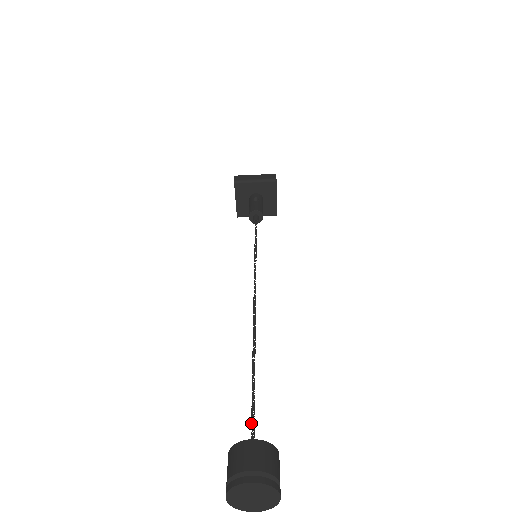
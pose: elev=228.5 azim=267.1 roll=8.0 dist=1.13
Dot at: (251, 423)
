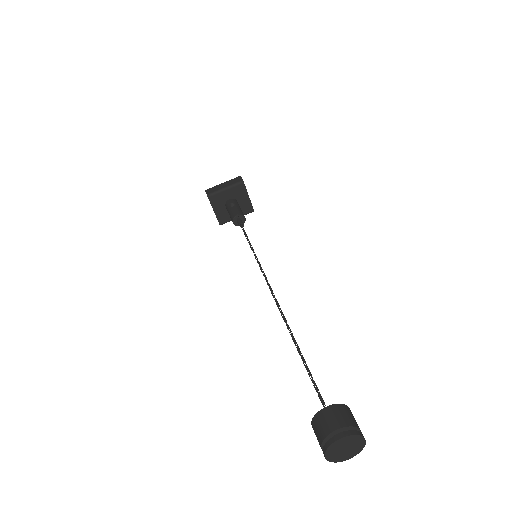
Dot at: (318, 395)
